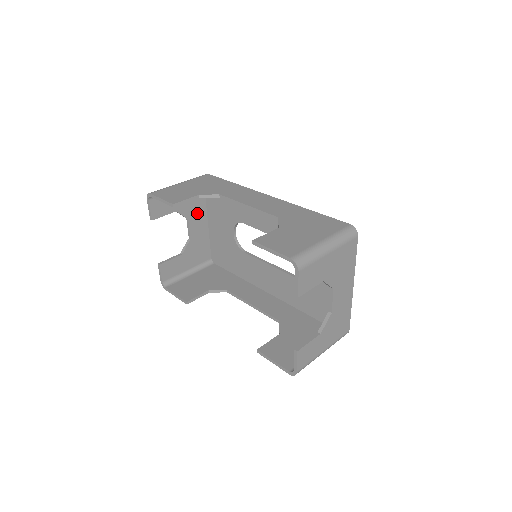
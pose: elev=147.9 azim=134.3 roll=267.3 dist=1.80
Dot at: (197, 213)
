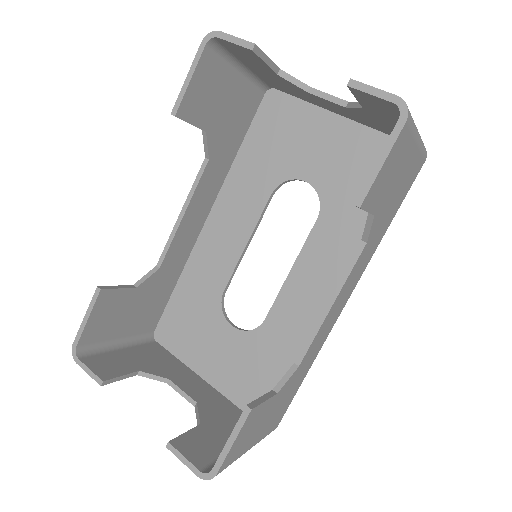
Dot at: (178, 373)
